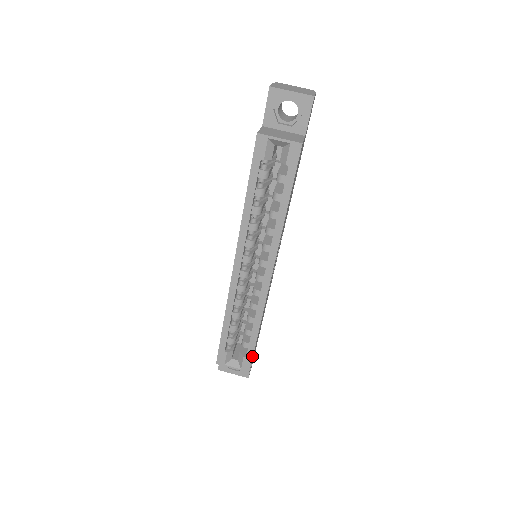
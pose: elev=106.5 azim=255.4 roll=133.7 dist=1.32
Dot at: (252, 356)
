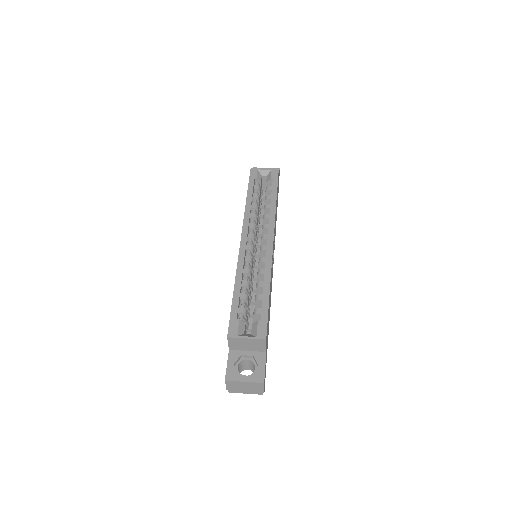
Dot at: (267, 318)
